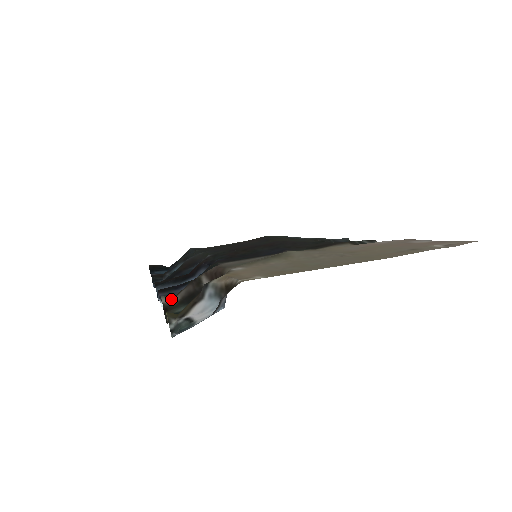
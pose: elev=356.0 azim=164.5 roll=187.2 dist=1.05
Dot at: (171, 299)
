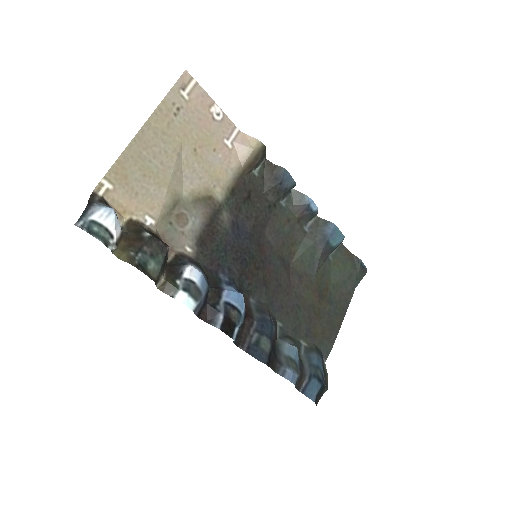
Dot at: (161, 281)
